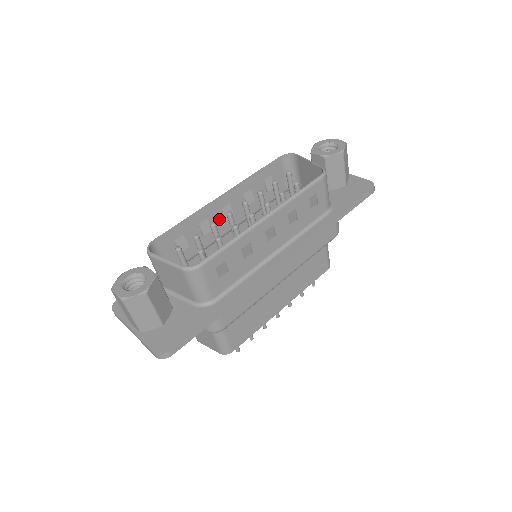
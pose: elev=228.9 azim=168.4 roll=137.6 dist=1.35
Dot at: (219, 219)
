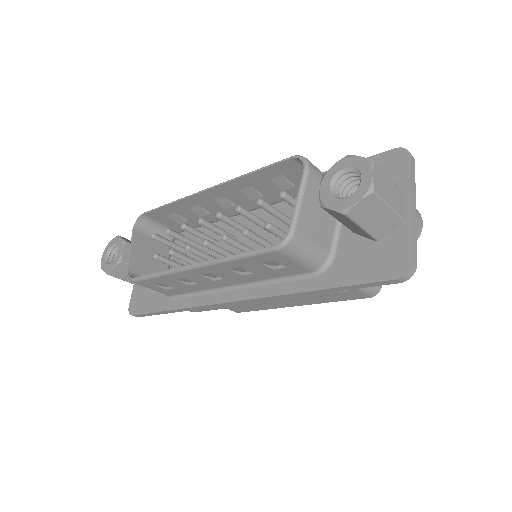
Dot at: (216, 206)
